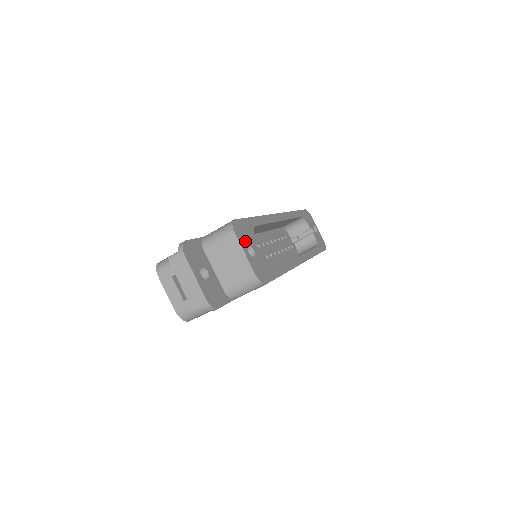
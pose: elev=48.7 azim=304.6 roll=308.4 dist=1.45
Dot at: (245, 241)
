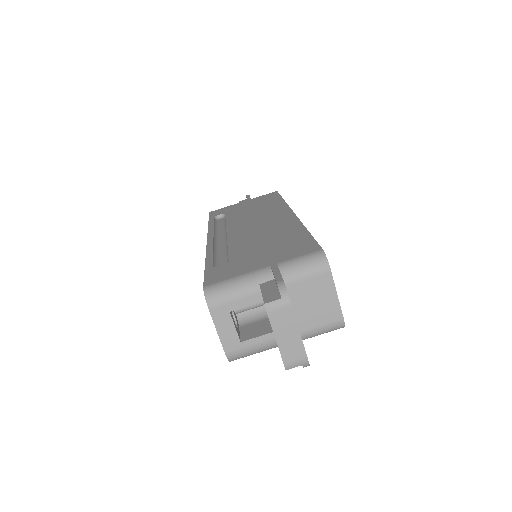
Dot at: occluded
